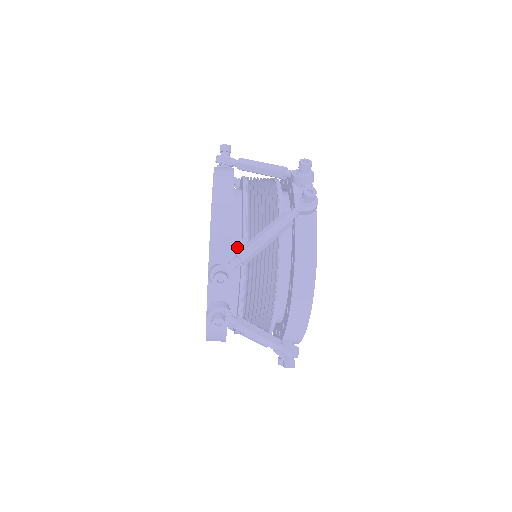
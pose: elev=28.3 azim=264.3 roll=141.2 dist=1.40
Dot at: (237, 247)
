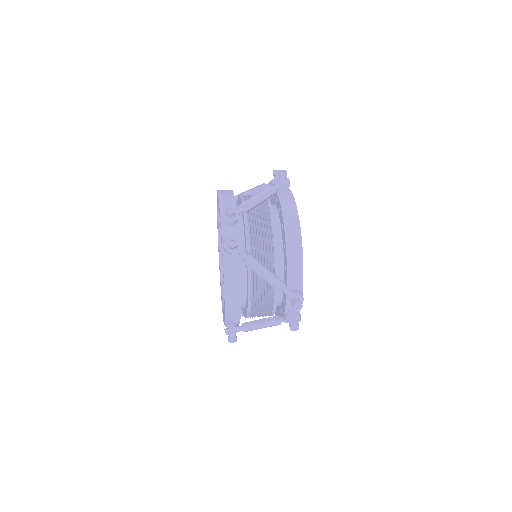
Dot at: occluded
